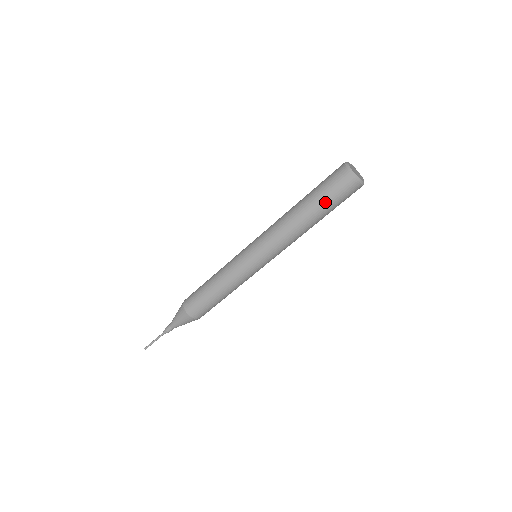
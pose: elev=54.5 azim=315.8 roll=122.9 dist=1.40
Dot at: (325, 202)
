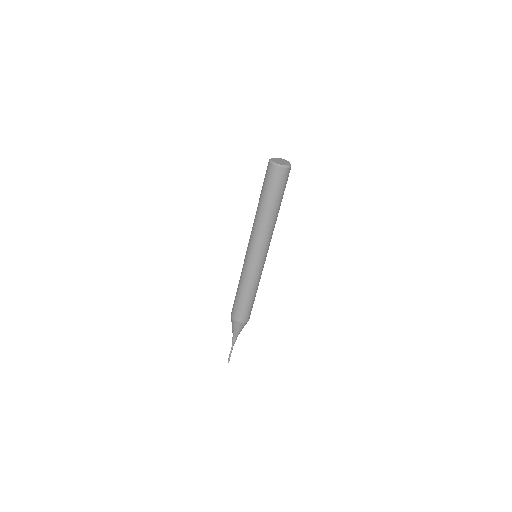
Dot at: (267, 192)
